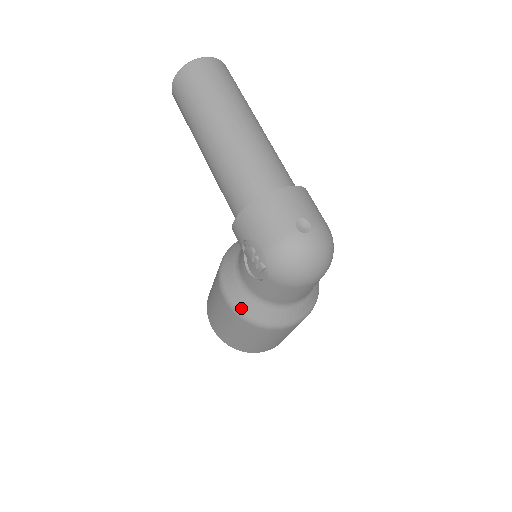
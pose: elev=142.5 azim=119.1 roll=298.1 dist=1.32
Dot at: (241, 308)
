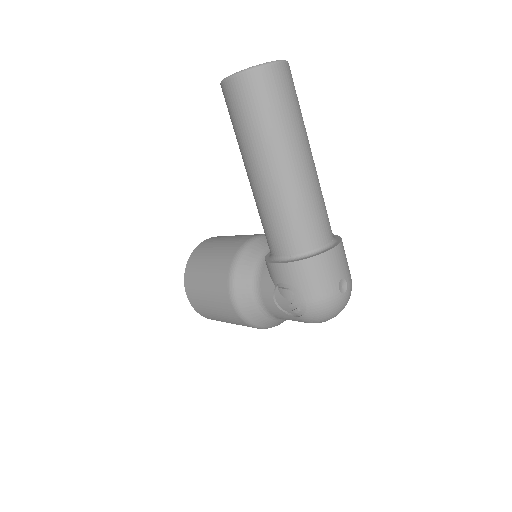
Dot at: (249, 317)
